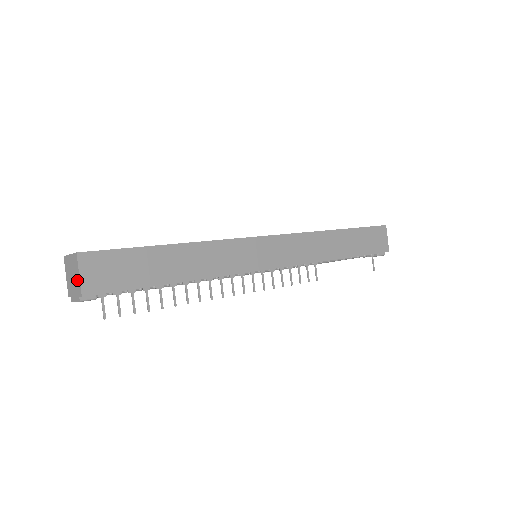
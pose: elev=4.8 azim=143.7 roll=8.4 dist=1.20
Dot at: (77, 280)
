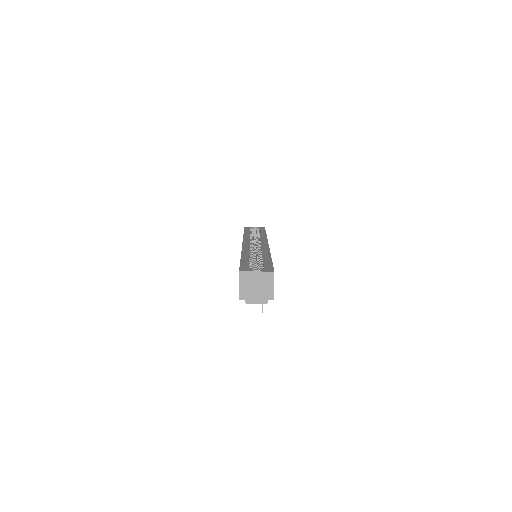
Dot at: (268, 289)
